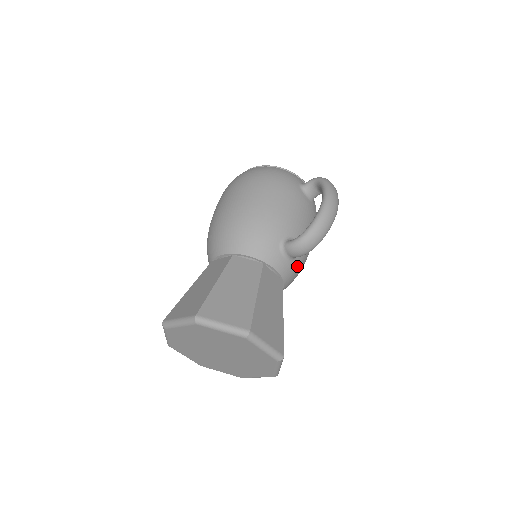
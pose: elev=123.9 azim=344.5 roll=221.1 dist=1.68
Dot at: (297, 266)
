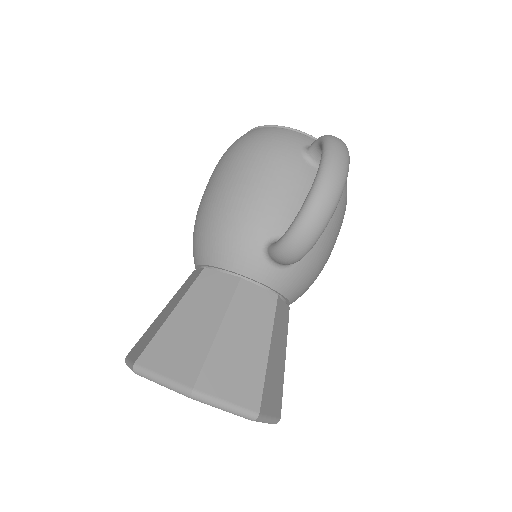
Dot at: (301, 271)
